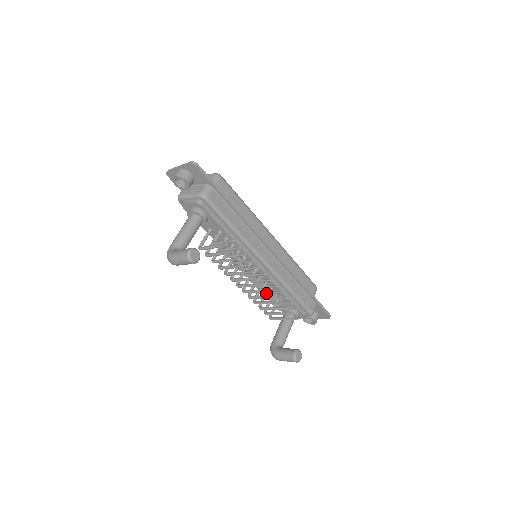
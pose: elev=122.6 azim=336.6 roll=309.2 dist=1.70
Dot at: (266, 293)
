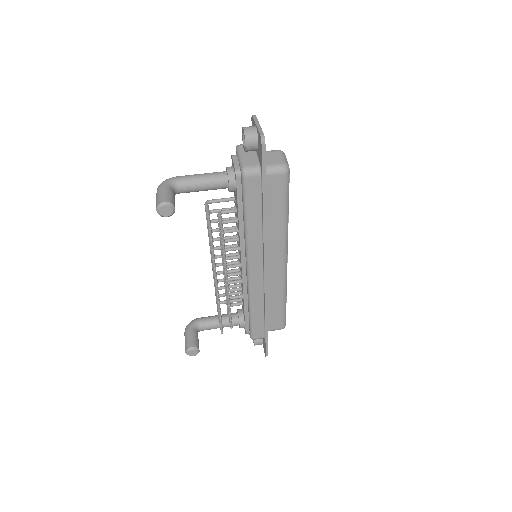
Dot at: (225, 289)
